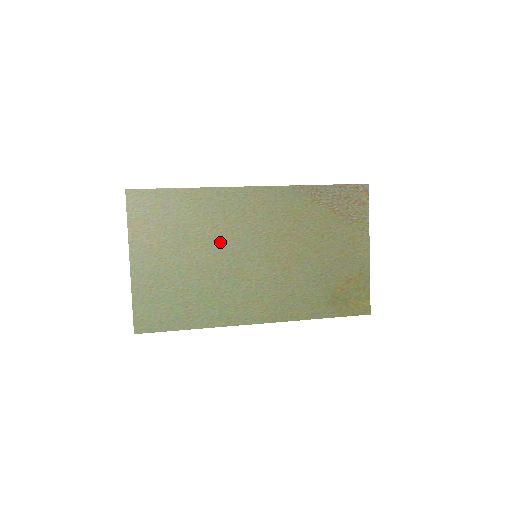
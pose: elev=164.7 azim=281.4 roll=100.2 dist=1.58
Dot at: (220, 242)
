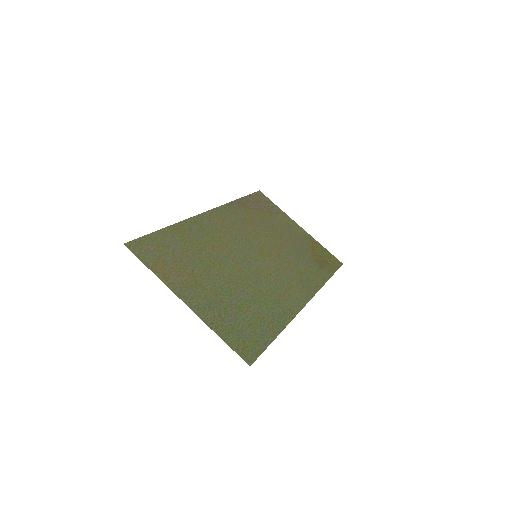
Dot at: (227, 256)
